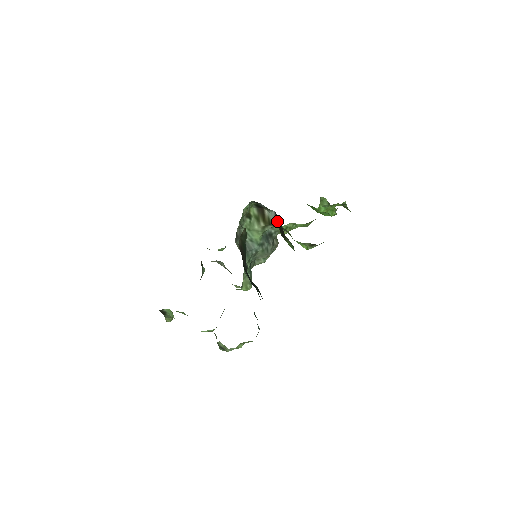
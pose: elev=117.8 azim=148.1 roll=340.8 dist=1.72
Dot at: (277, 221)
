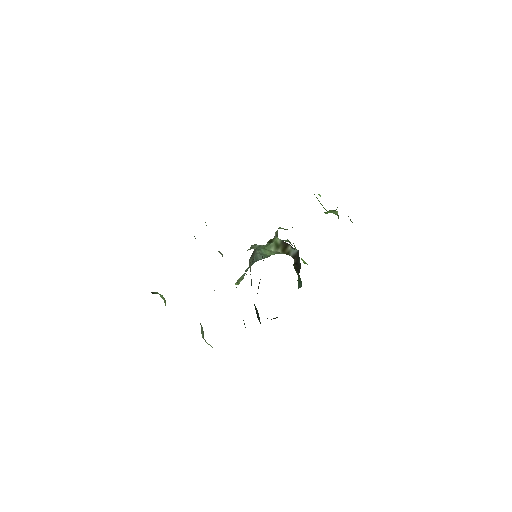
Dot at: (296, 257)
